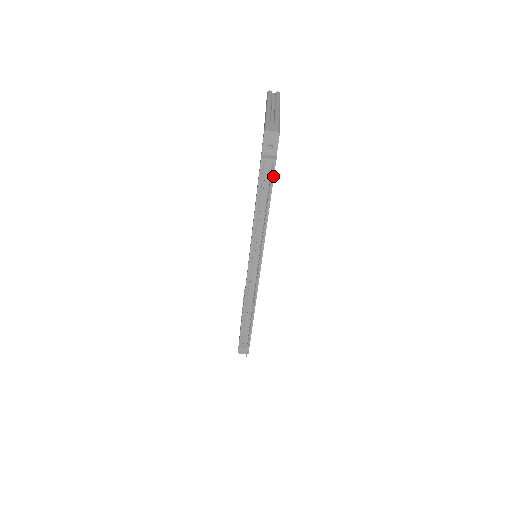
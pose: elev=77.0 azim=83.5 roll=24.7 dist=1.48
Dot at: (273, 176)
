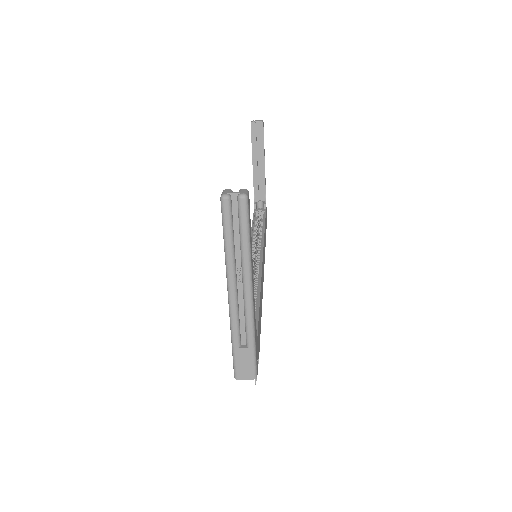
Dot at: occluded
